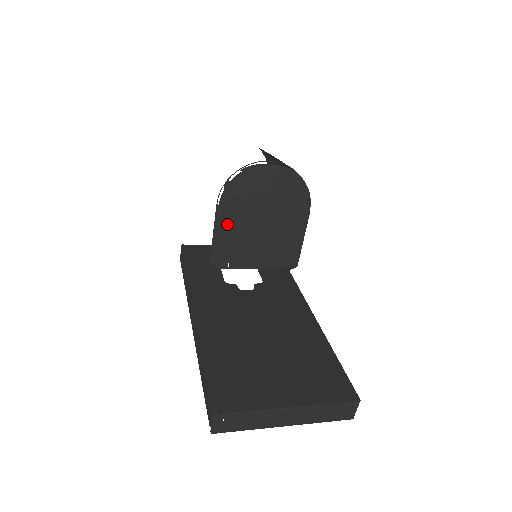
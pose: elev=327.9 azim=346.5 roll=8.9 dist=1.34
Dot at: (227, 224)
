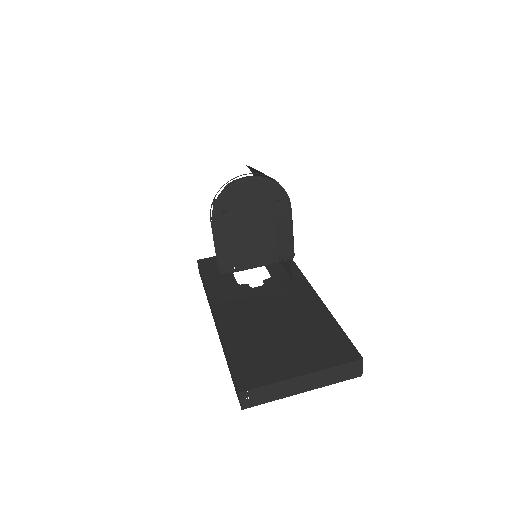
Dot at: (223, 235)
